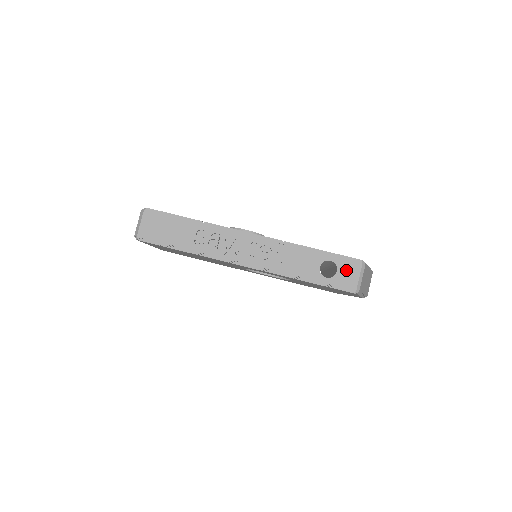
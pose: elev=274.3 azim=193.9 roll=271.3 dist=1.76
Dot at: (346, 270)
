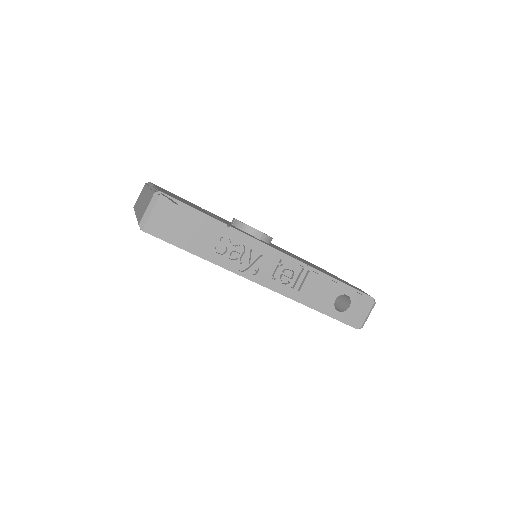
Dot at: (358, 307)
